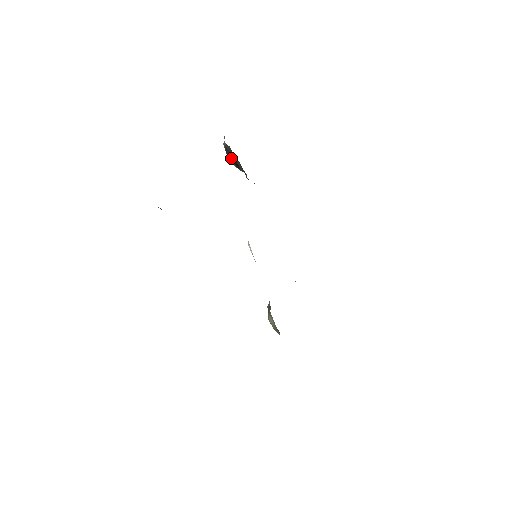
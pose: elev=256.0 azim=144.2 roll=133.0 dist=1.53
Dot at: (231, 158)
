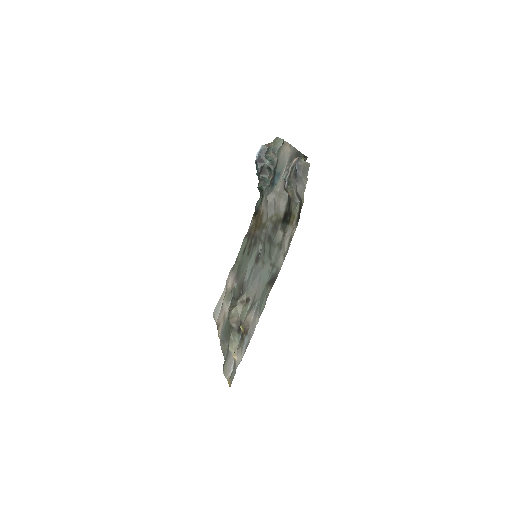
Dot at: (263, 162)
